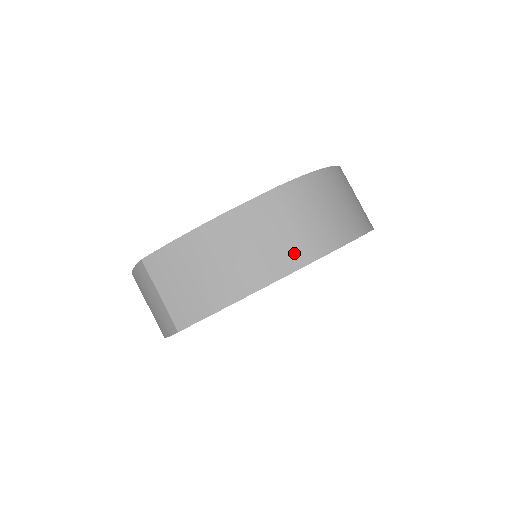
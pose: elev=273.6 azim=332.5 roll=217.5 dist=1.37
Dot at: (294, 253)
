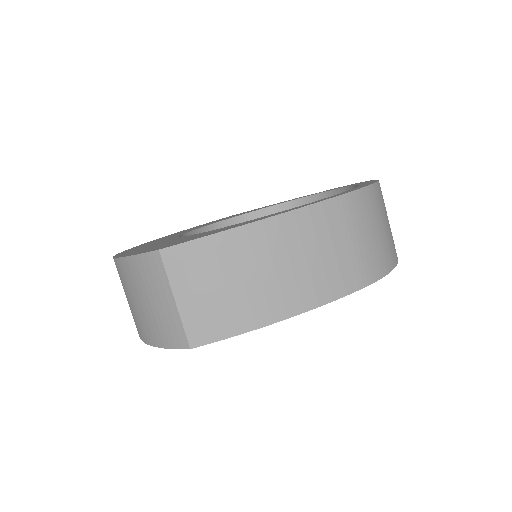
Dot at: (344, 276)
